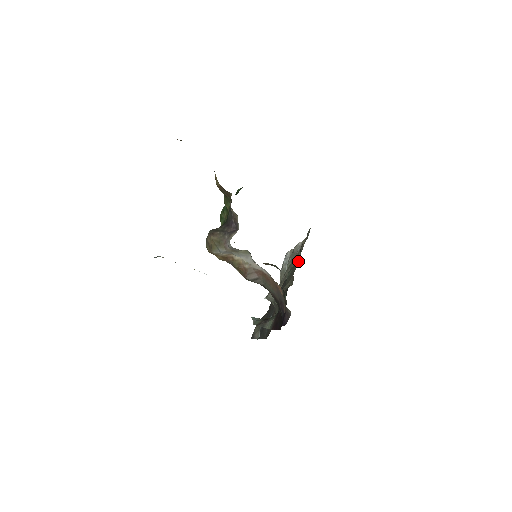
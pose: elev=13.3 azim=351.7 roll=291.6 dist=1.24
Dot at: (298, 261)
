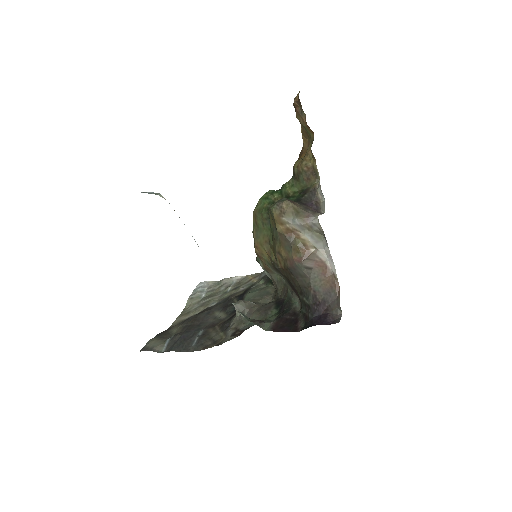
Dot at: (271, 286)
